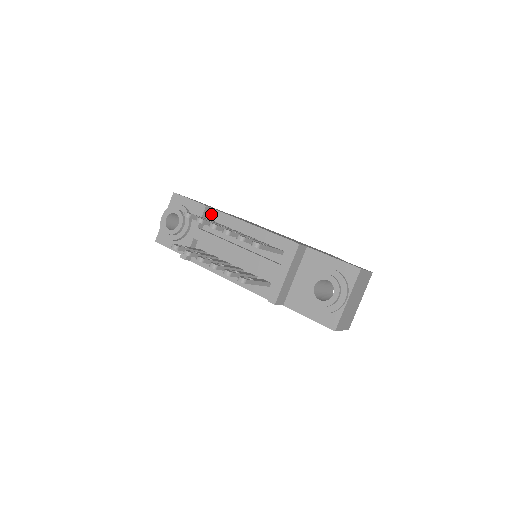
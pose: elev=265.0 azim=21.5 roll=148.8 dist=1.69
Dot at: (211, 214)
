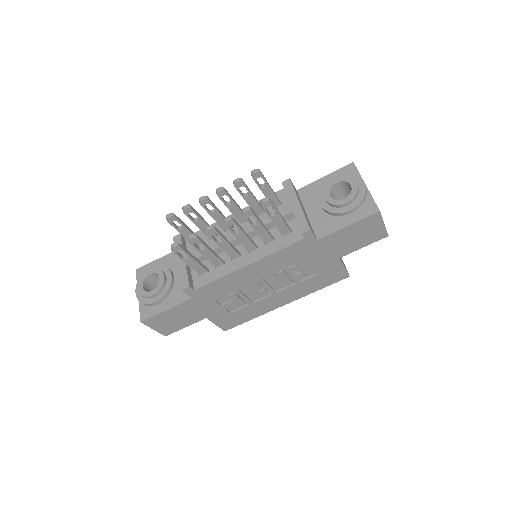
Dot at: occluded
